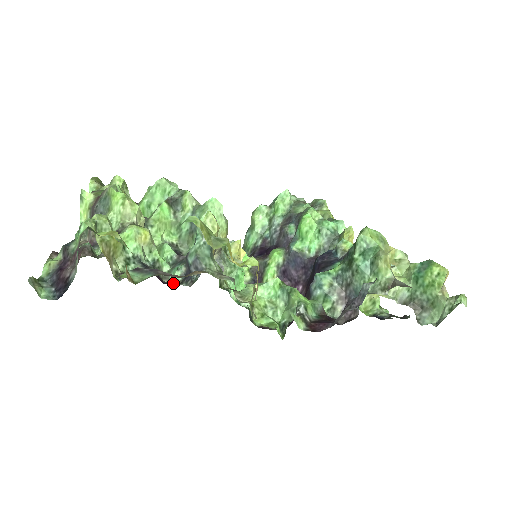
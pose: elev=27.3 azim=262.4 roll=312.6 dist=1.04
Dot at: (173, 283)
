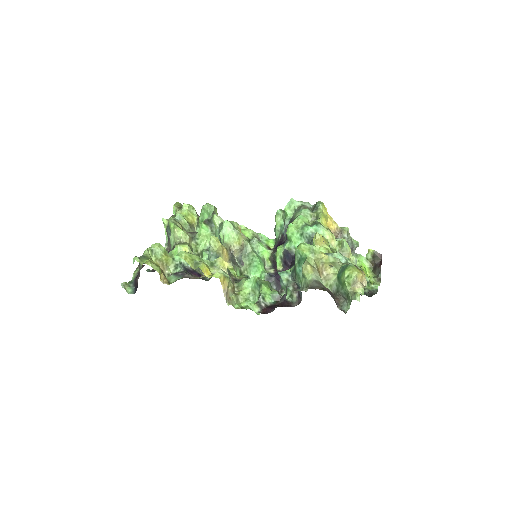
Dot at: occluded
